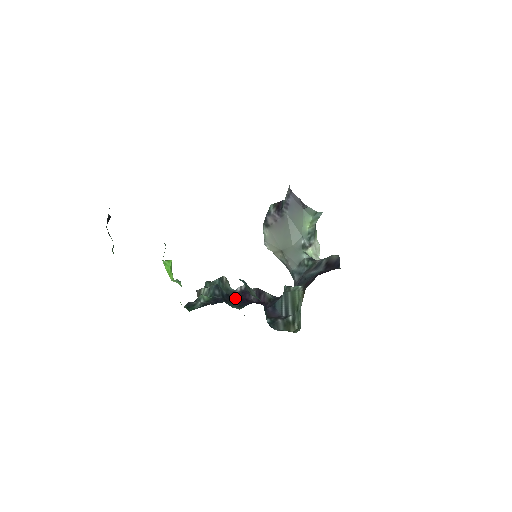
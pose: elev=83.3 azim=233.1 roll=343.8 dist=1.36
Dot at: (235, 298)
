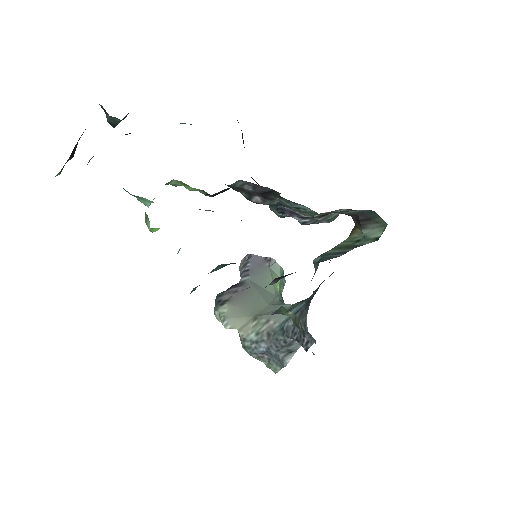
Dot at: occluded
